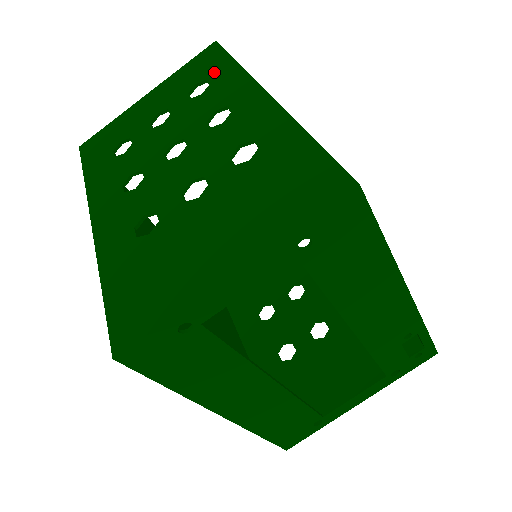
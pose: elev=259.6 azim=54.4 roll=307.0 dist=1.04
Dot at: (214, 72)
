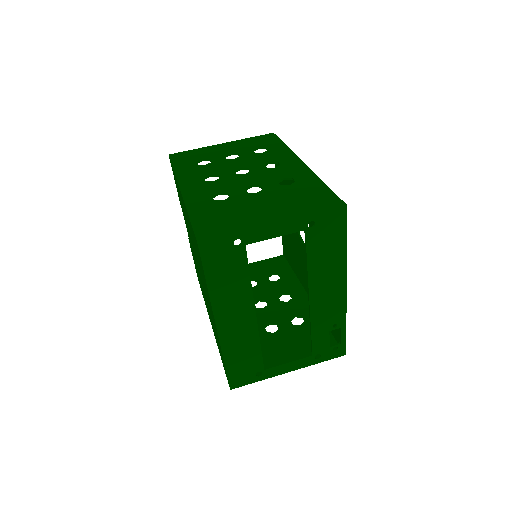
Dot at: (271, 146)
